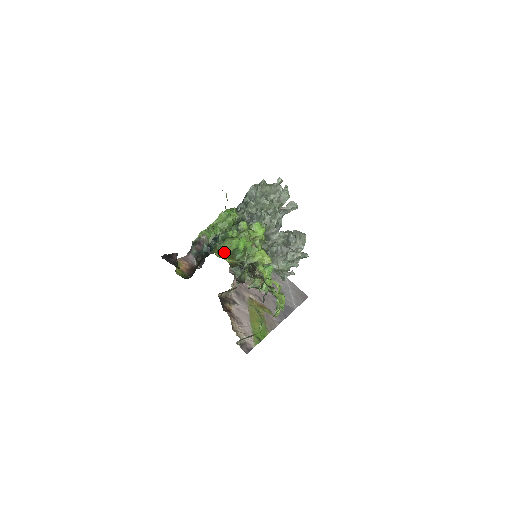
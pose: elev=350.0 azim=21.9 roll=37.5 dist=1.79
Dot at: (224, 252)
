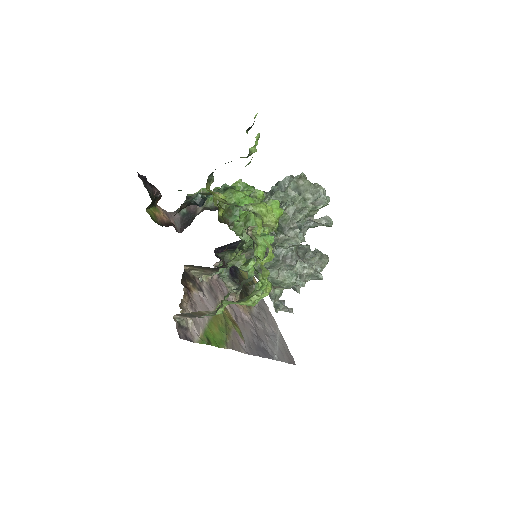
Dot at: occluded
